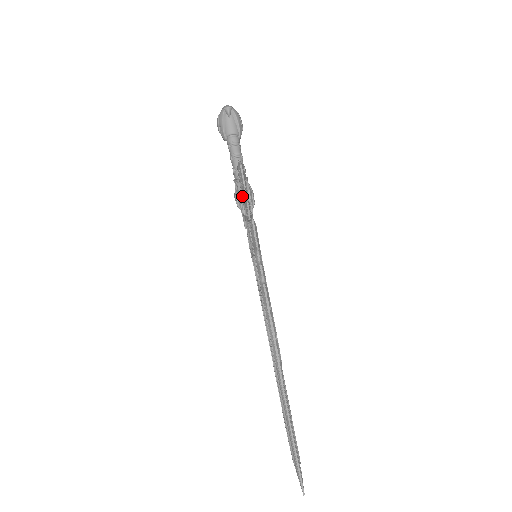
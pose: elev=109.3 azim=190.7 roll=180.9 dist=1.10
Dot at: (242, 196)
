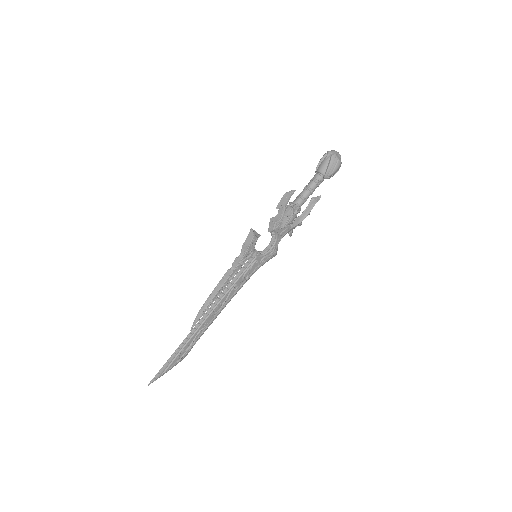
Dot at: (279, 214)
